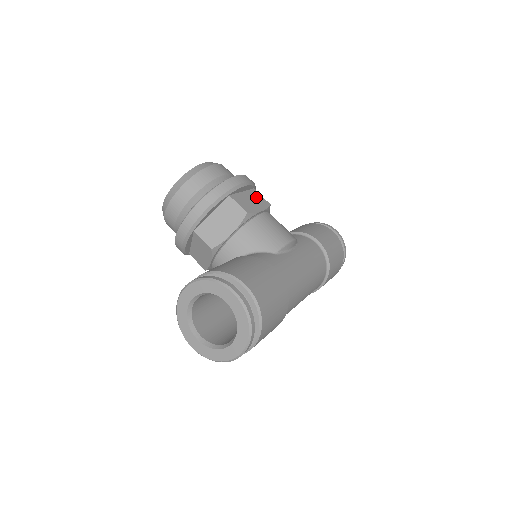
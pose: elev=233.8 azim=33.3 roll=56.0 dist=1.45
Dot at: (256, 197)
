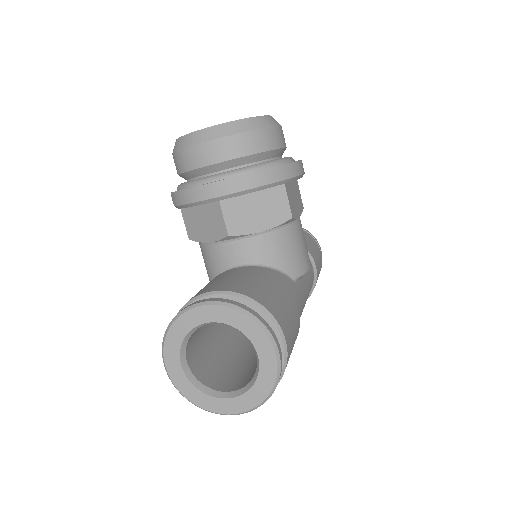
Dot at: (297, 193)
